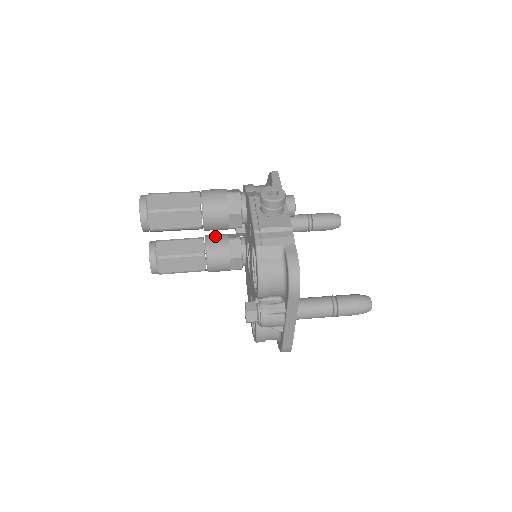
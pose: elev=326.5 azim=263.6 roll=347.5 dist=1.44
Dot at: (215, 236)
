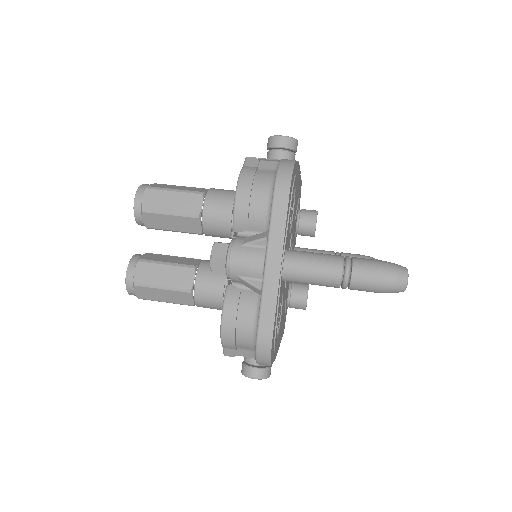
Dot at: occluded
